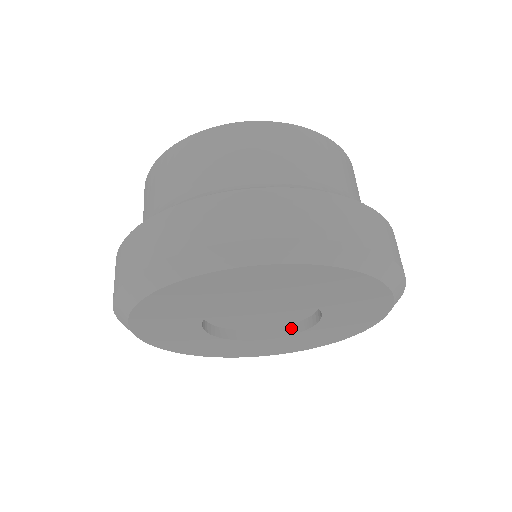
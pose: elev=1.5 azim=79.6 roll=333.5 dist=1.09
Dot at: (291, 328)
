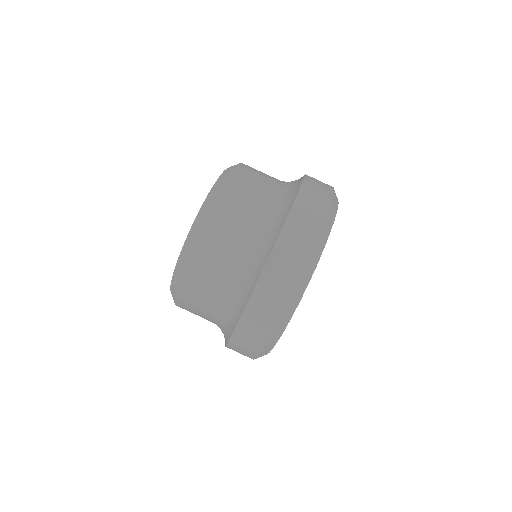
Dot at: occluded
